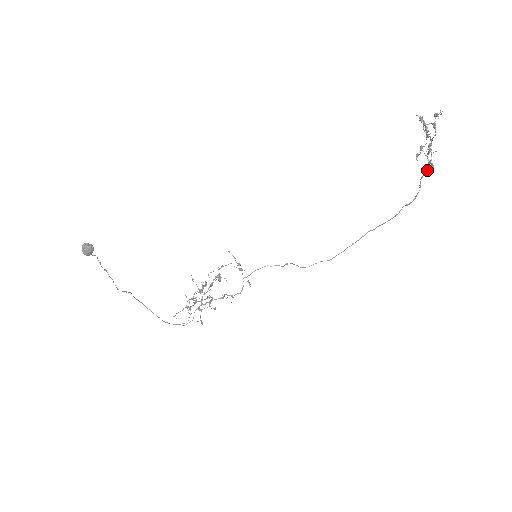
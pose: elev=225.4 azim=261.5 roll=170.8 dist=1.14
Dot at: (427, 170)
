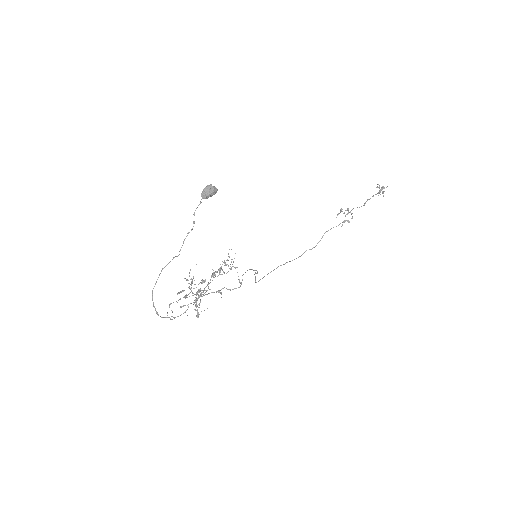
Dot at: occluded
